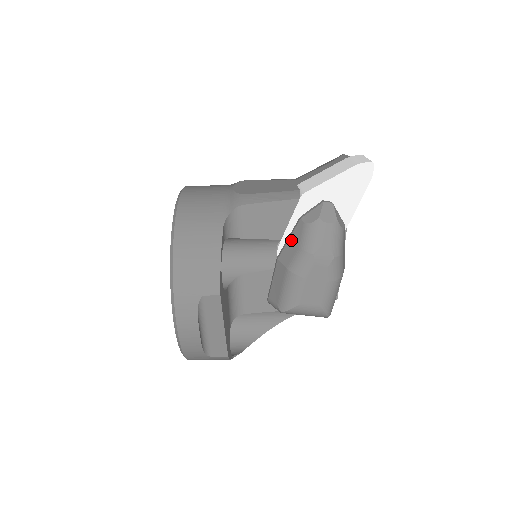
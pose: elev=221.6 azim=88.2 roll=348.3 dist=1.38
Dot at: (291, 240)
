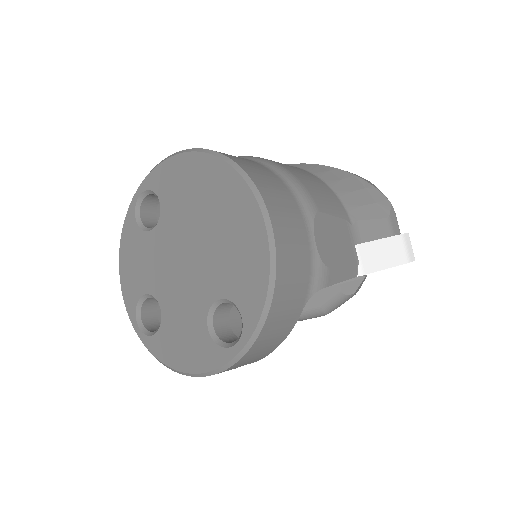
Dot at: (317, 293)
